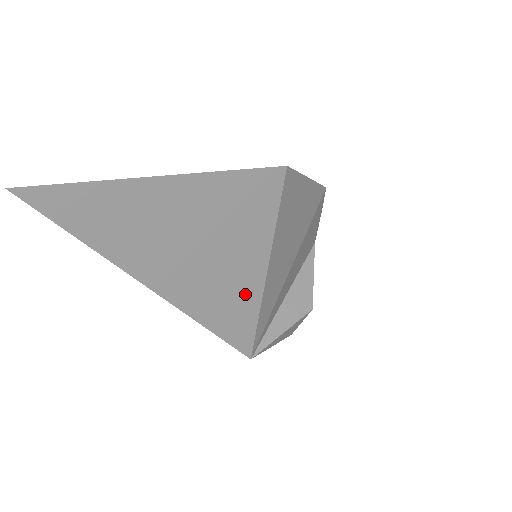
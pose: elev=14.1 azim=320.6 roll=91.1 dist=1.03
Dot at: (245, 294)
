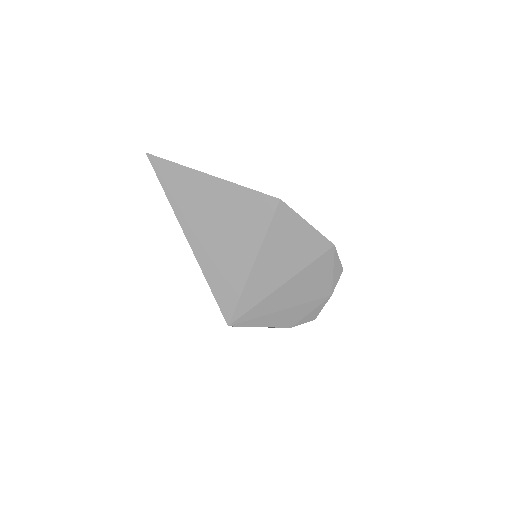
Dot at: (236, 273)
